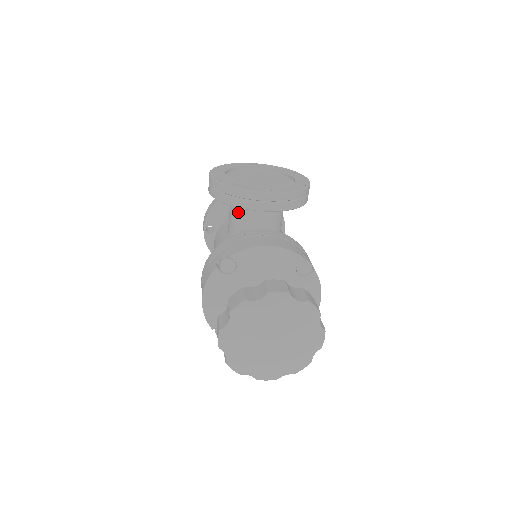
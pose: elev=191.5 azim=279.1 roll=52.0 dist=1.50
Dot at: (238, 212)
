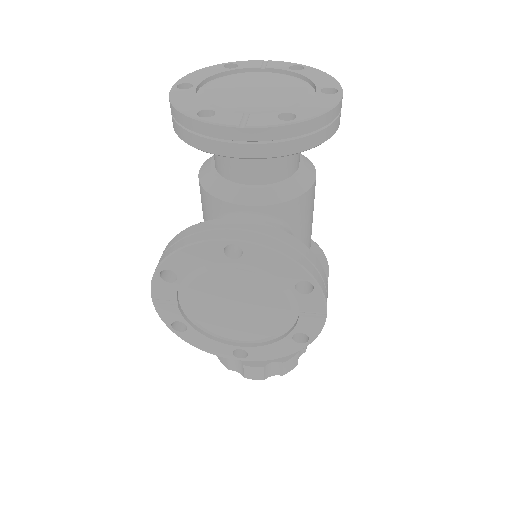
Dot at: occluded
